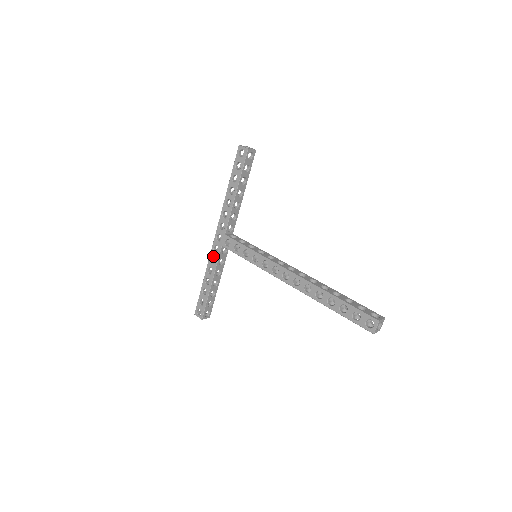
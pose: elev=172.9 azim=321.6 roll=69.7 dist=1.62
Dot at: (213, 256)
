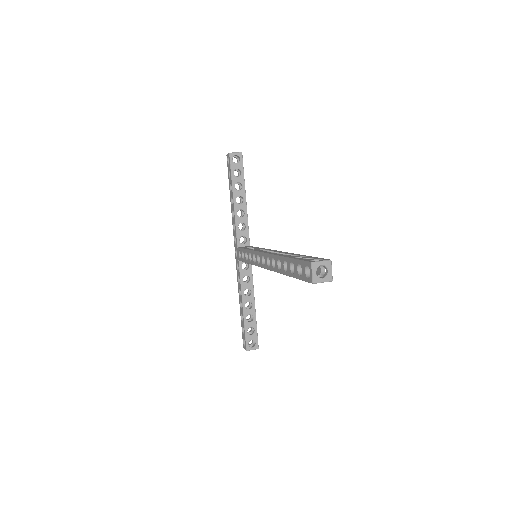
Dot at: (238, 275)
